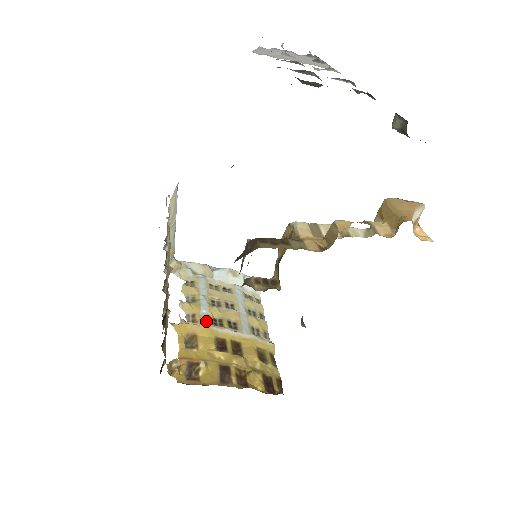
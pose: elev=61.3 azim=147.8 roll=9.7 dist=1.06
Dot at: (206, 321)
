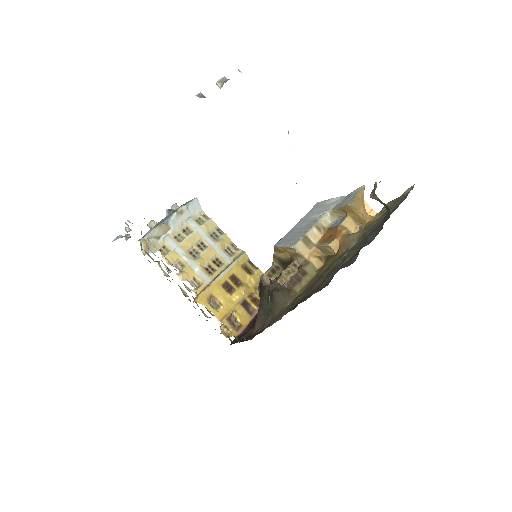
Dot at: (206, 277)
